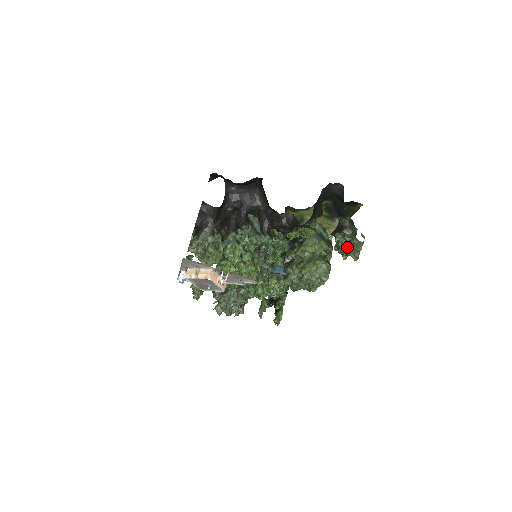
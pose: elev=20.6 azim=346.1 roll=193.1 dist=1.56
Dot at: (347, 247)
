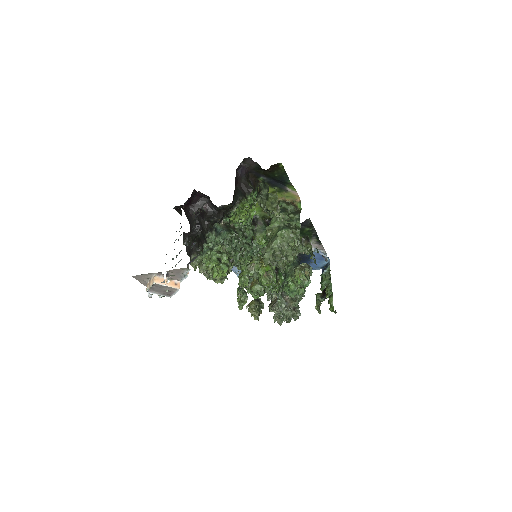
Dot at: (266, 205)
